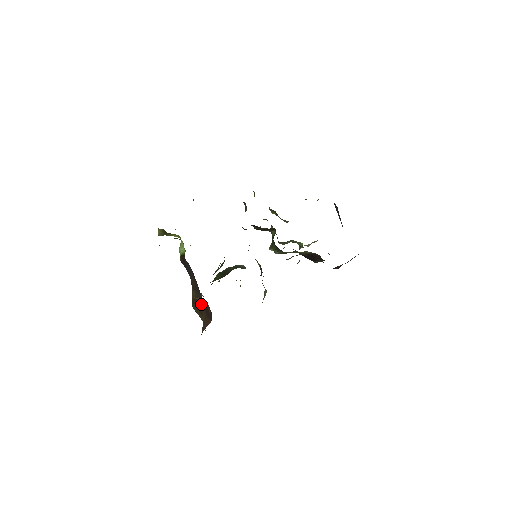
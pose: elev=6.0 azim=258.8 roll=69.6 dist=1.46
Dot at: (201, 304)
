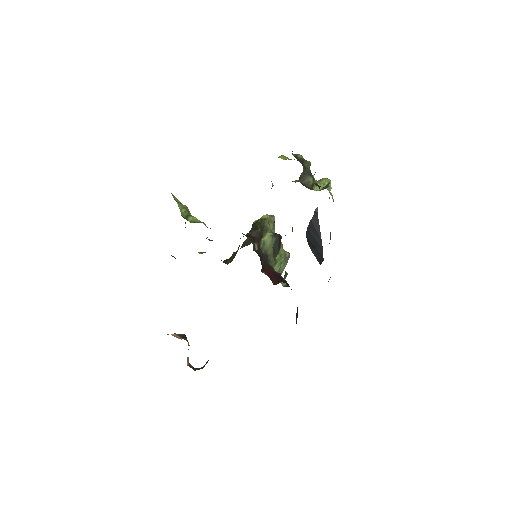
Dot at: occluded
